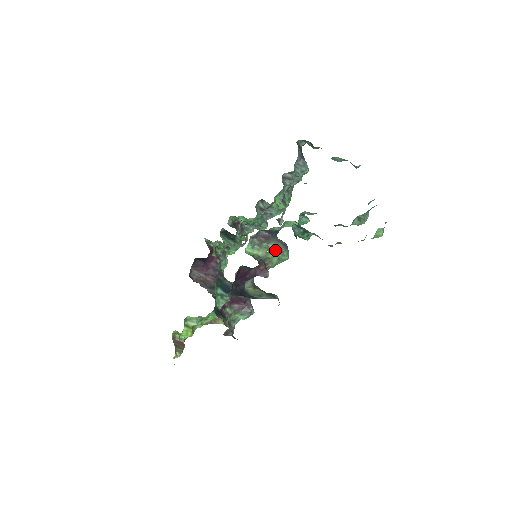
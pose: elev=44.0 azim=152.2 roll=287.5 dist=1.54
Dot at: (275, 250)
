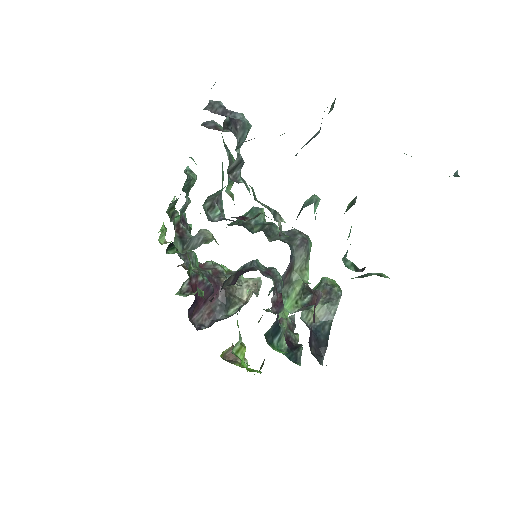
Dot at: (304, 264)
